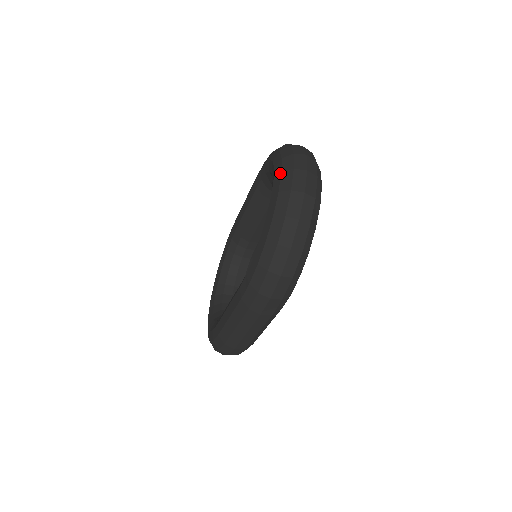
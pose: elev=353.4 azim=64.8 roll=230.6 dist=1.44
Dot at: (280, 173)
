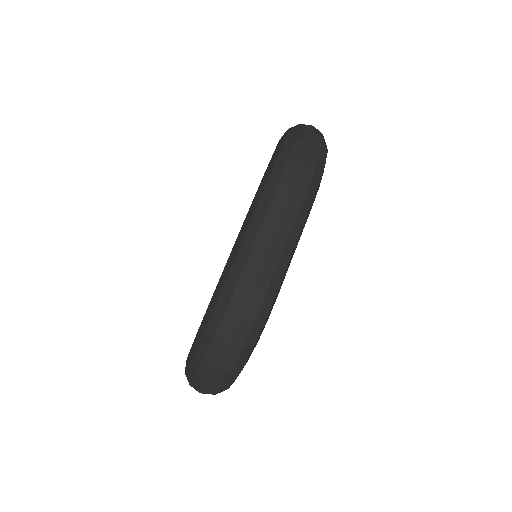
Dot at: occluded
